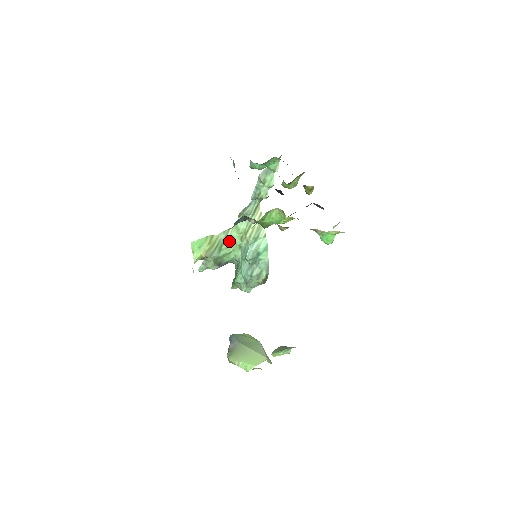
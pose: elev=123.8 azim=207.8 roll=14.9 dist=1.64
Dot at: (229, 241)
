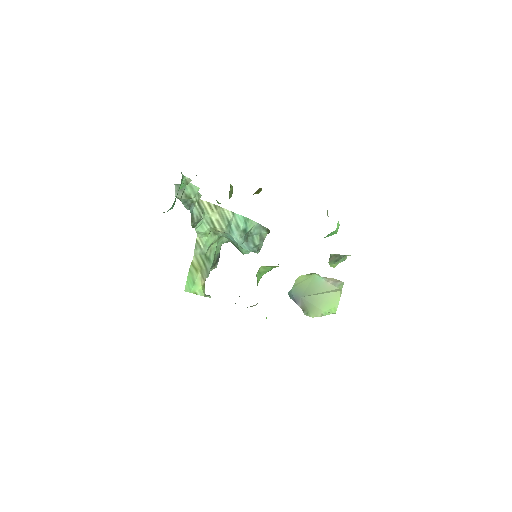
Dot at: (207, 247)
